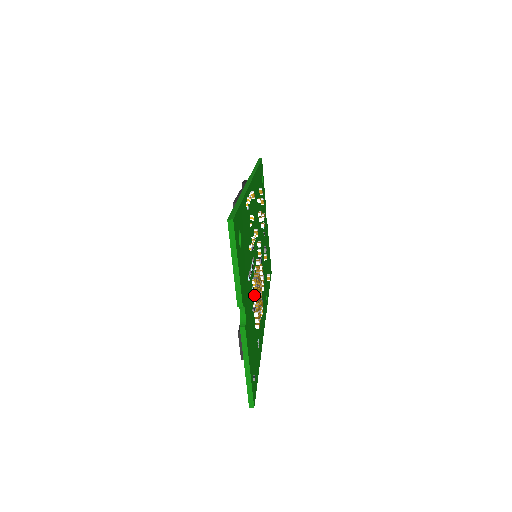
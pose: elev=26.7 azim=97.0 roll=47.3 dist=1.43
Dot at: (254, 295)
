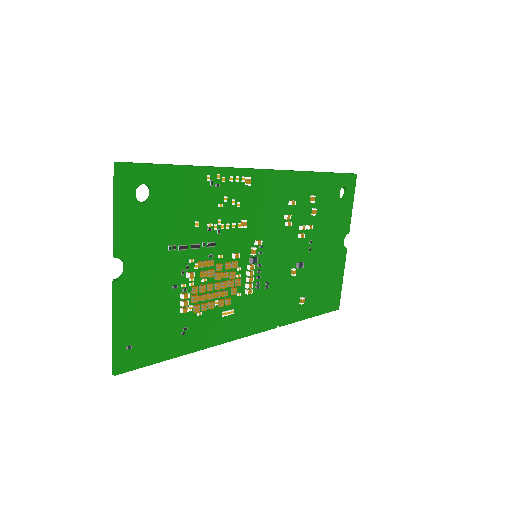
Dot at: (187, 275)
